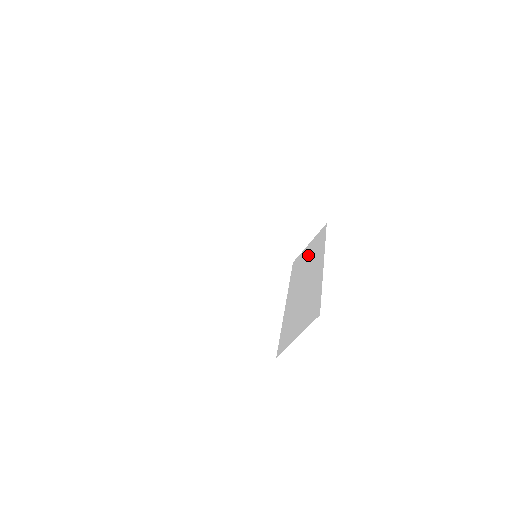
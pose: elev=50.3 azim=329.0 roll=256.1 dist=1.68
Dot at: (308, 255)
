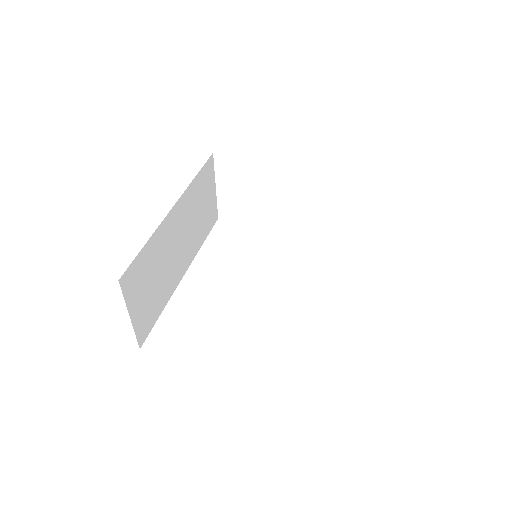
Dot at: occluded
